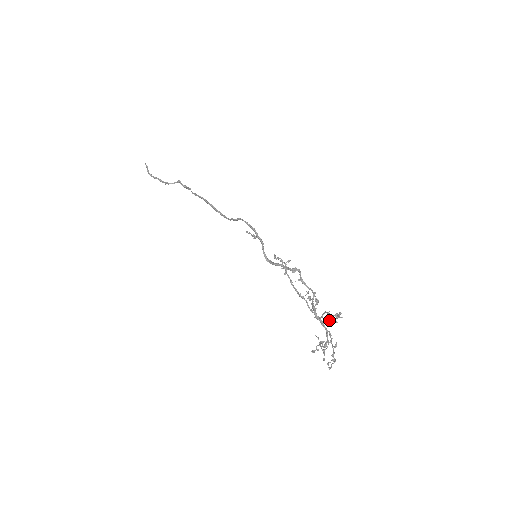
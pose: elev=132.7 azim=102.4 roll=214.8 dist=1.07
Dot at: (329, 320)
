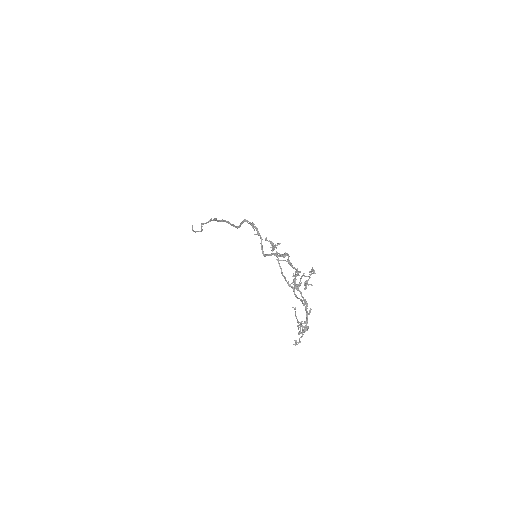
Dot at: (305, 284)
